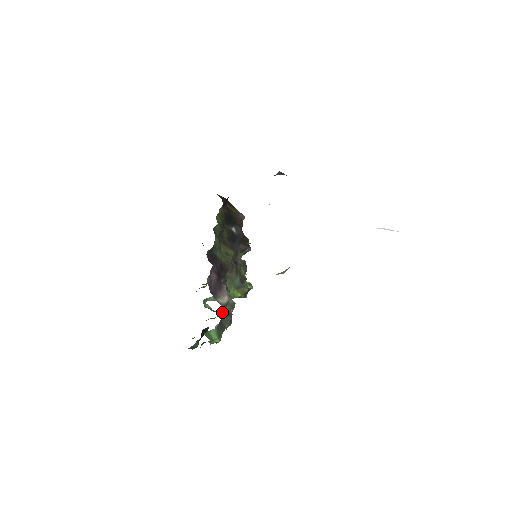
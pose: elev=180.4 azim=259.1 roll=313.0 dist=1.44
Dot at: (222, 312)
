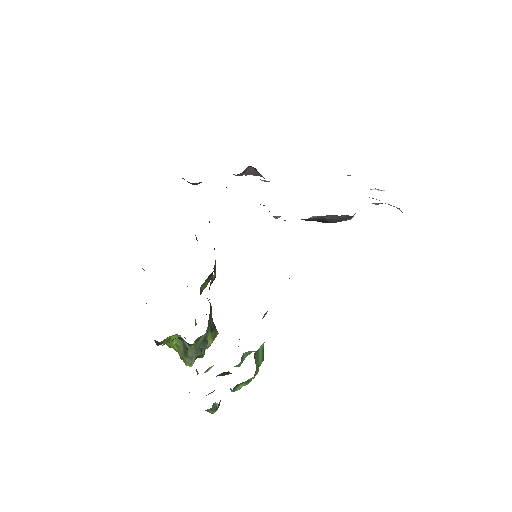
Dot at: occluded
